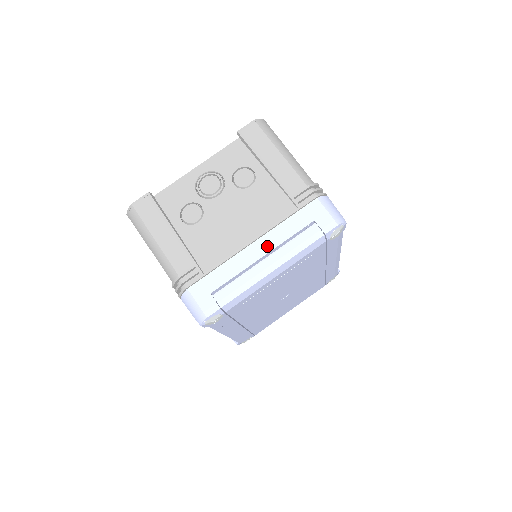
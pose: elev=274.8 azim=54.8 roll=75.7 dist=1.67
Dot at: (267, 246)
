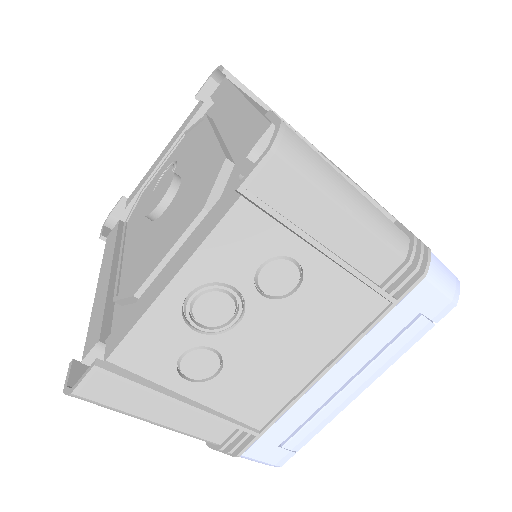
Dot at: (349, 370)
